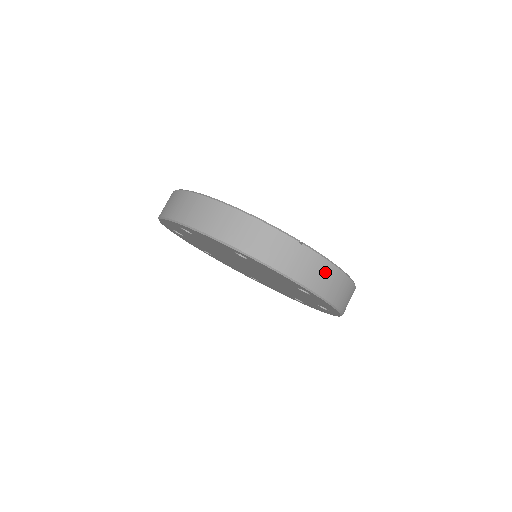
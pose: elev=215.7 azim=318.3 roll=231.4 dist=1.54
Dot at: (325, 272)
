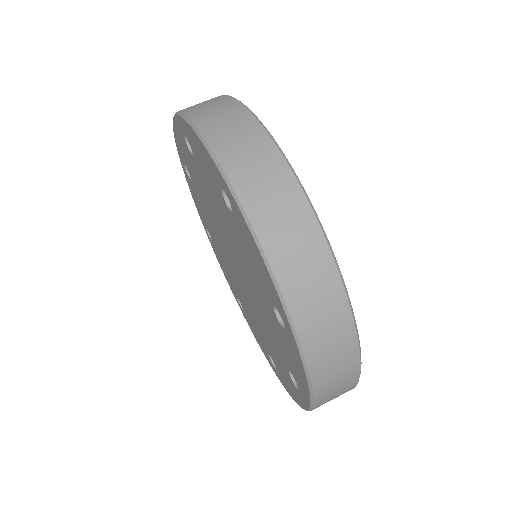
Dot at: (342, 393)
